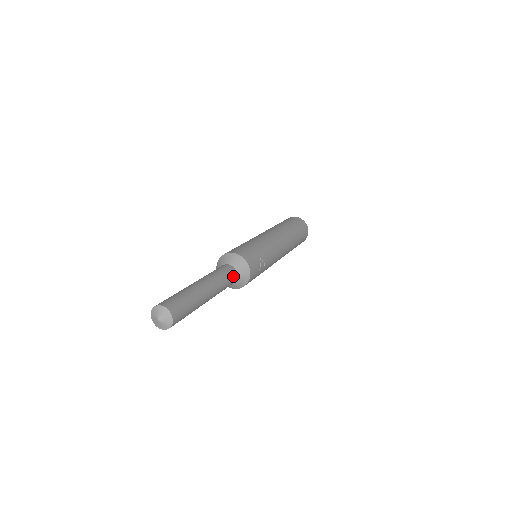
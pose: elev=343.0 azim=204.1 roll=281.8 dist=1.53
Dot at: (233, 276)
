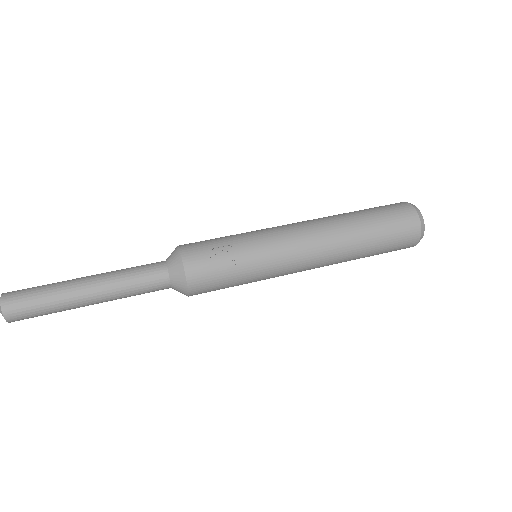
Dot at: (157, 274)
